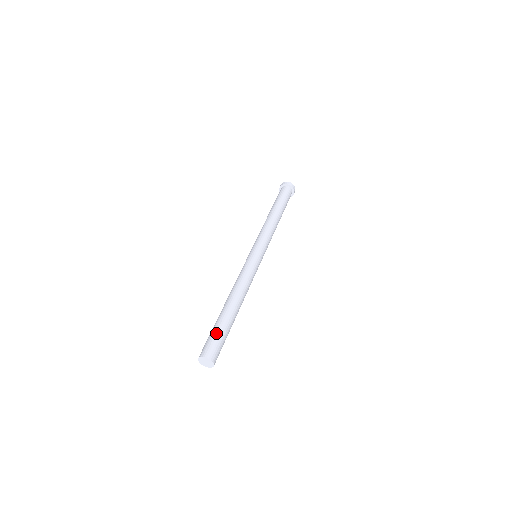
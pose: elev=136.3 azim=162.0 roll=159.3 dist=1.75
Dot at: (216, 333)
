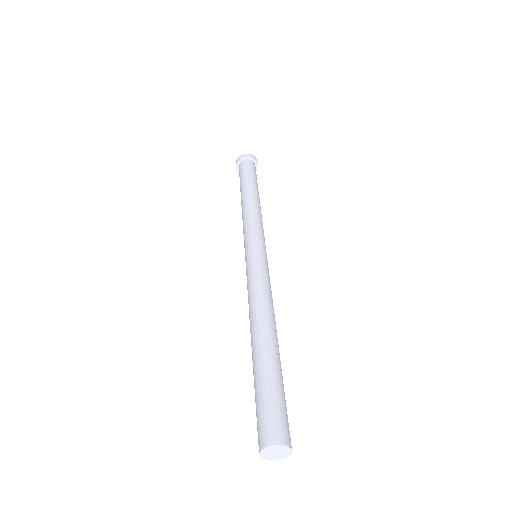
Dot at: (260, 396)
